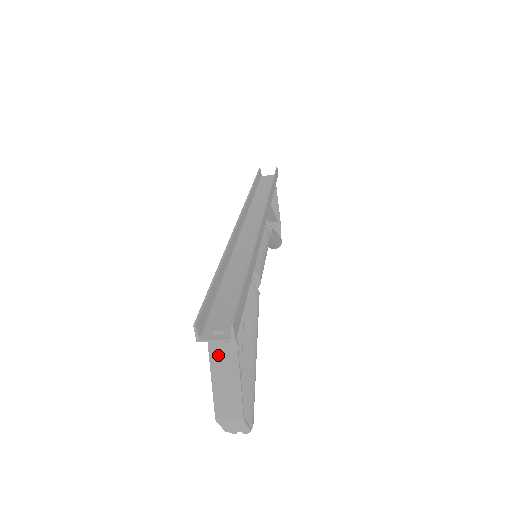
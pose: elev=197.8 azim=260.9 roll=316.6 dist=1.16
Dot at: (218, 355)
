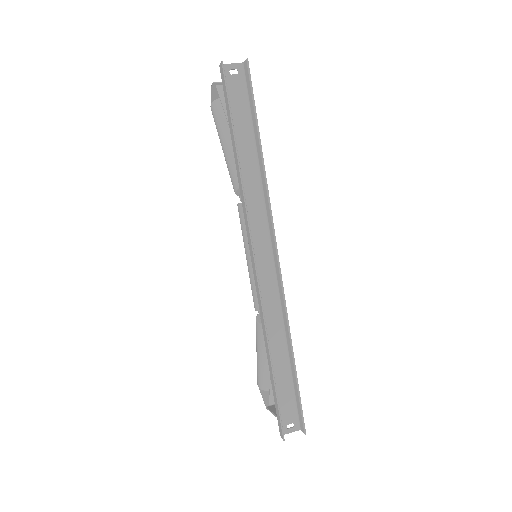
Dot at: occluded
